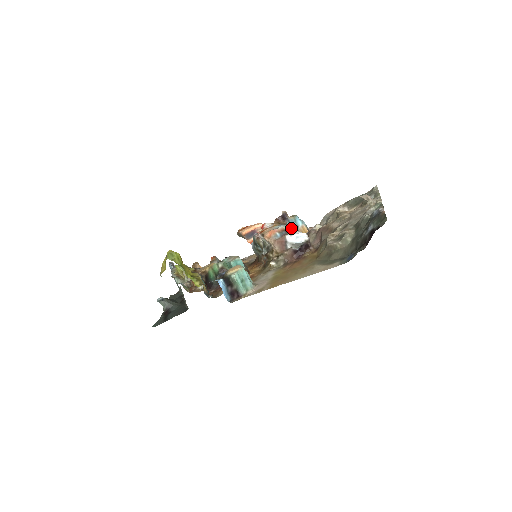
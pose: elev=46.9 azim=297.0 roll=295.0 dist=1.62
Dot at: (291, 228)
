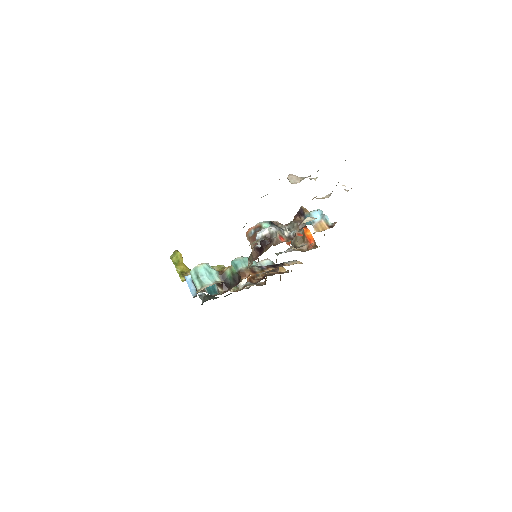
Dot at: (268, 224)
